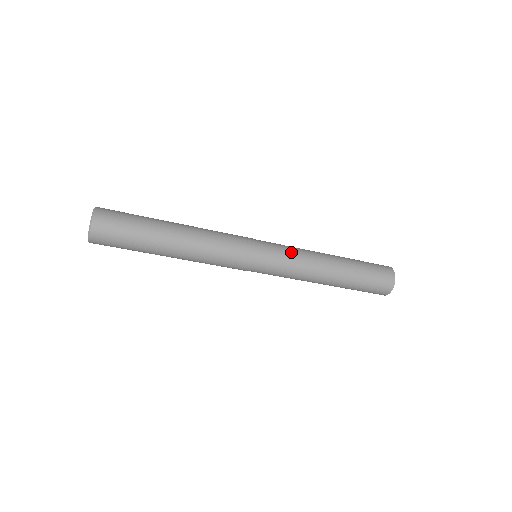
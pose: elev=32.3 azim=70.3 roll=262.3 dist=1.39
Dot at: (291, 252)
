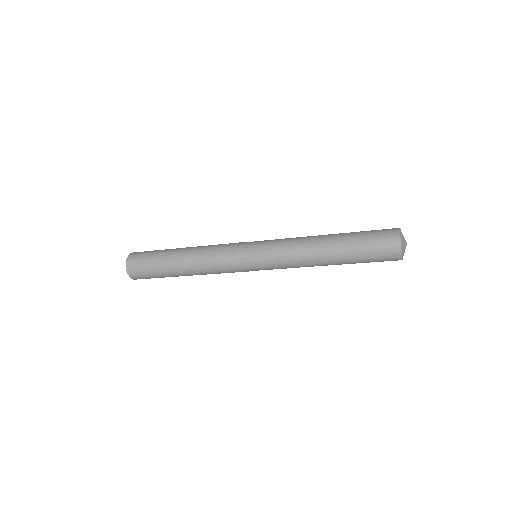
Dot at: (281, 239)
